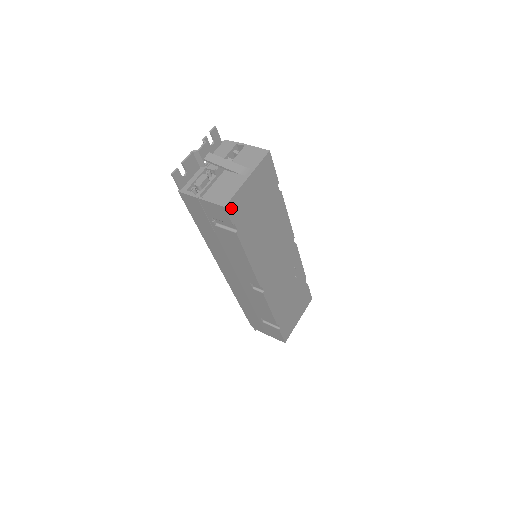
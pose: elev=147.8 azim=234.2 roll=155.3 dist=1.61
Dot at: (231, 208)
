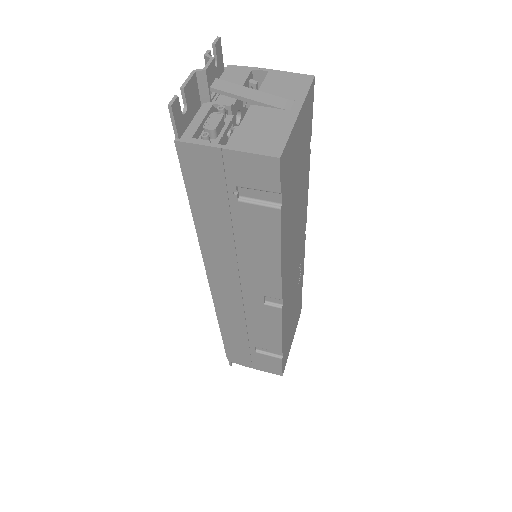
Dot at: (283, 162)
